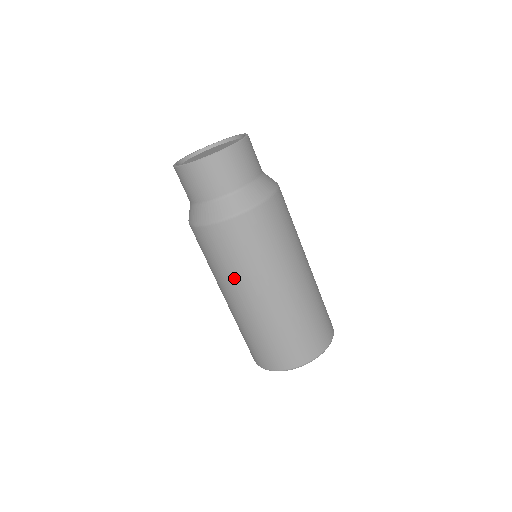
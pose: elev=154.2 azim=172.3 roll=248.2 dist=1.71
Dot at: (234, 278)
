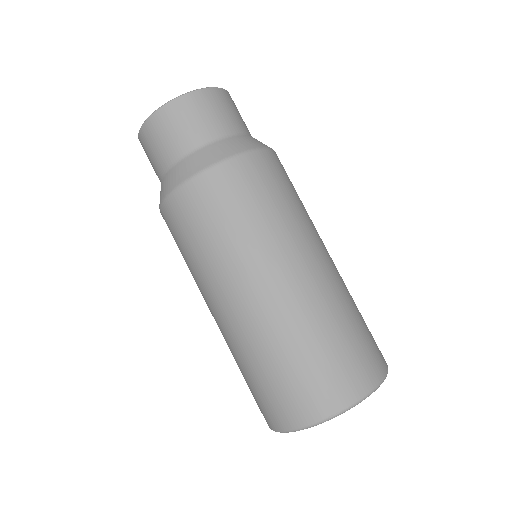
Dot at: occluded
